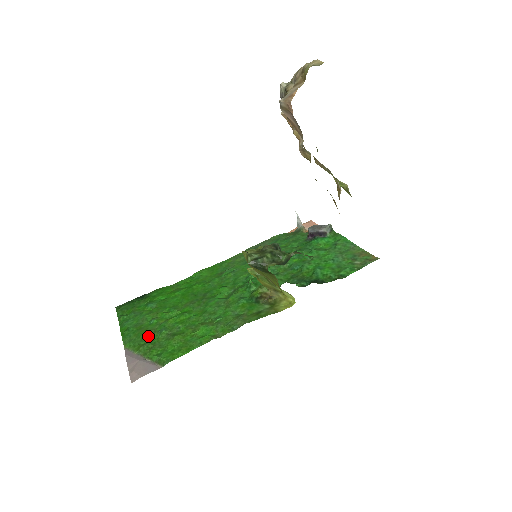
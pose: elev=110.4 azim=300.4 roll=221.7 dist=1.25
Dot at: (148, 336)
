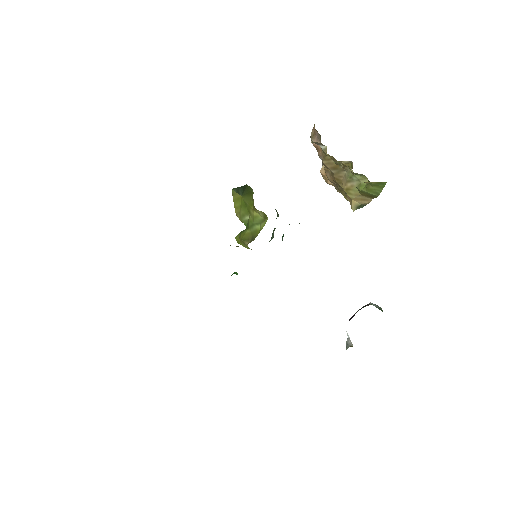
Dot at: occluded
